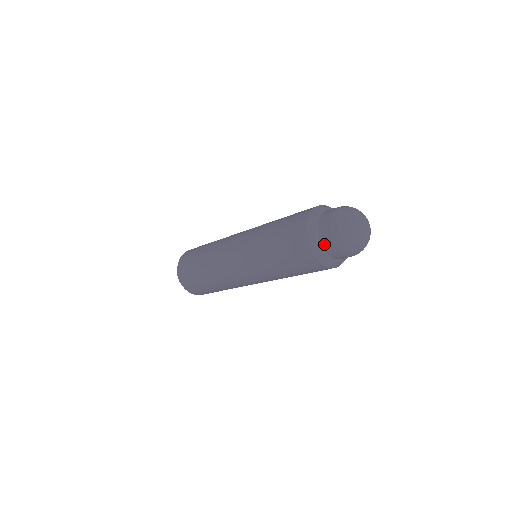
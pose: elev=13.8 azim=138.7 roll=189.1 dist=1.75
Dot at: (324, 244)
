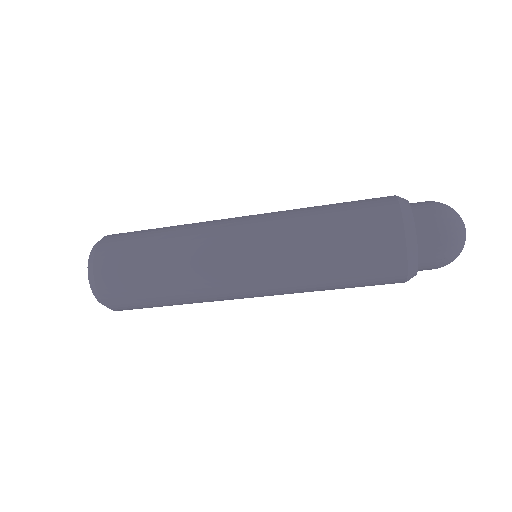
Dot at: (420, 226)
